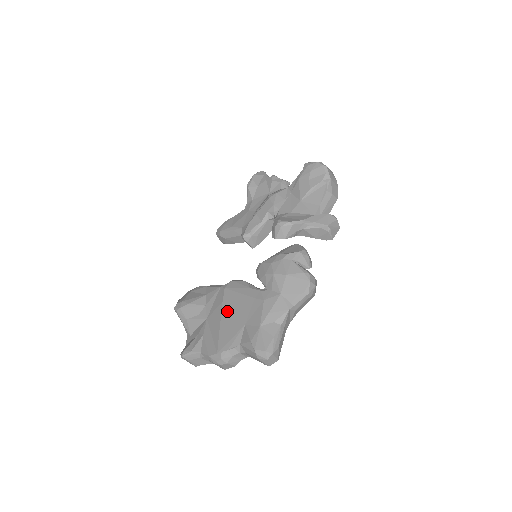
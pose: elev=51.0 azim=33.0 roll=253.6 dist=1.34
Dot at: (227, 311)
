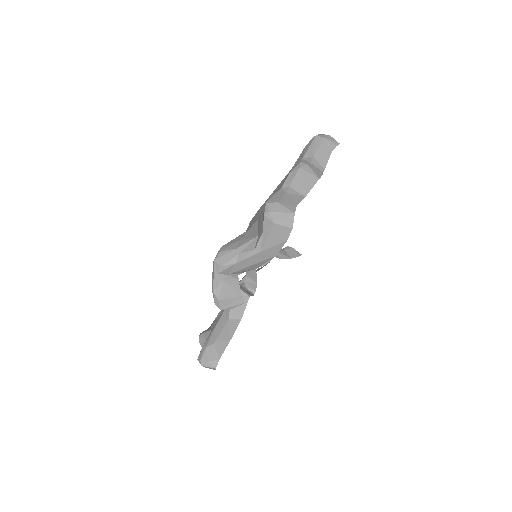
Dot at: occluded
